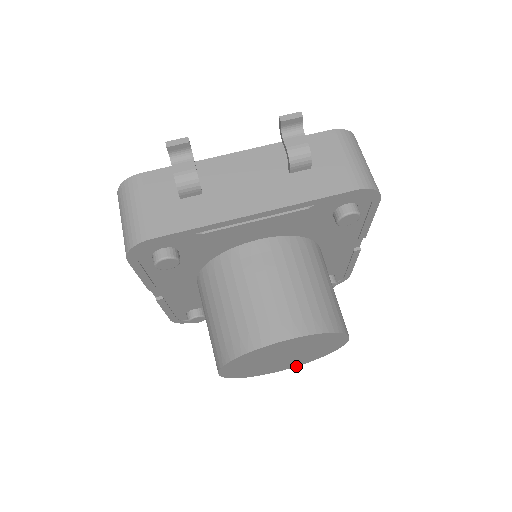
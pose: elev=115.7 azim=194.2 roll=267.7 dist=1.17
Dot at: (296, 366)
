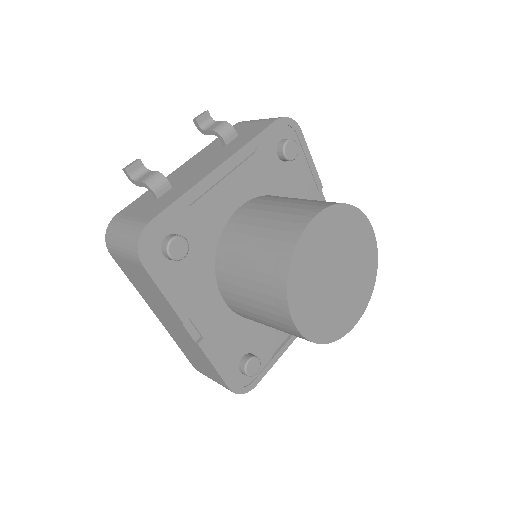
Dot at: occluded
